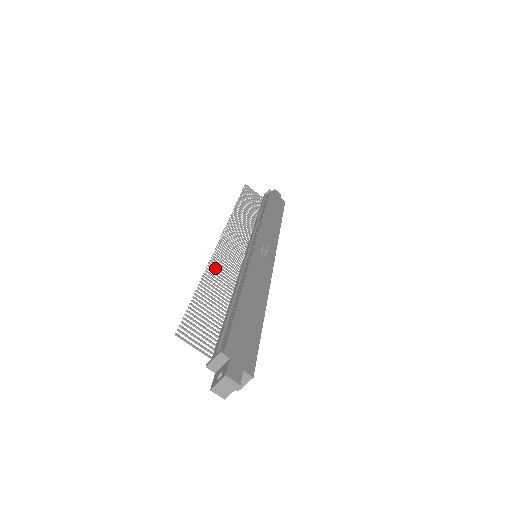
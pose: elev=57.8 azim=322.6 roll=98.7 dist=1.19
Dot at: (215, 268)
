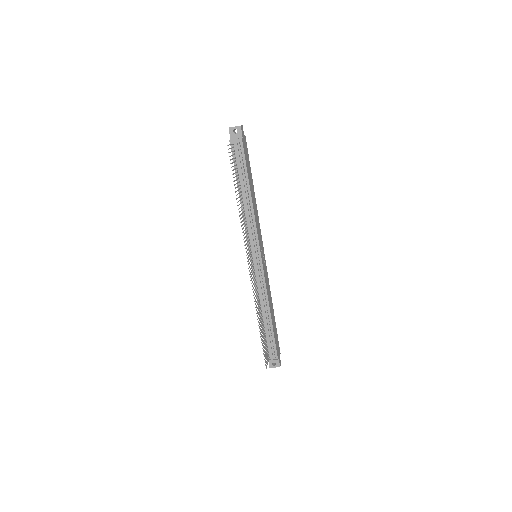
Dot at: occluded
